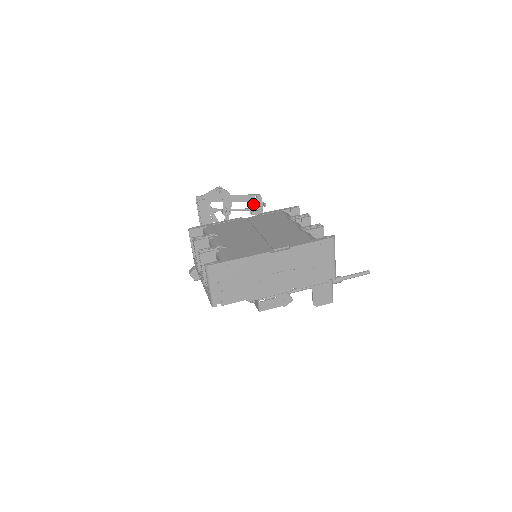
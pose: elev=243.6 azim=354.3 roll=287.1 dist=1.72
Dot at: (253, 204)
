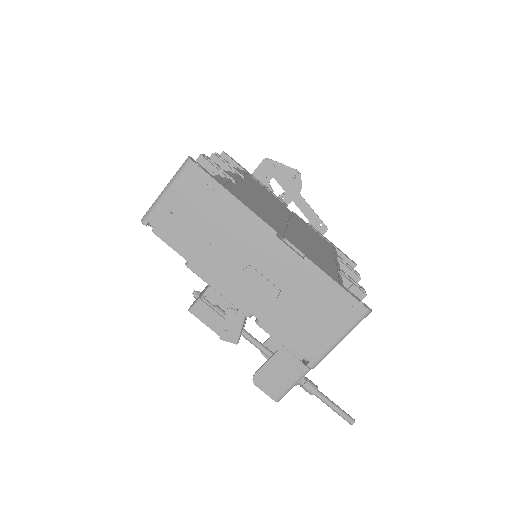
Dot at: occluded
